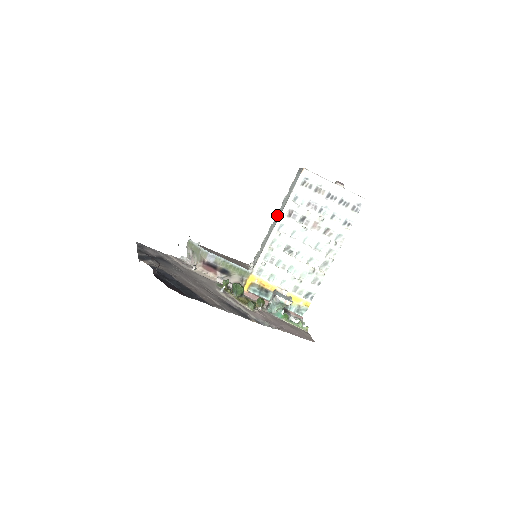
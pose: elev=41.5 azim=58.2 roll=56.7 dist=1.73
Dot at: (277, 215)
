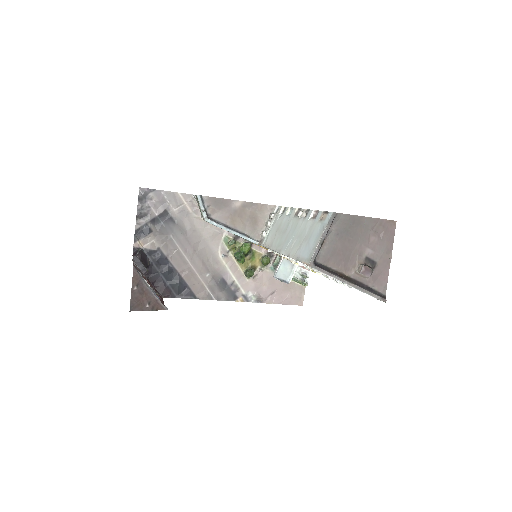
Dot at: (293, 227)
